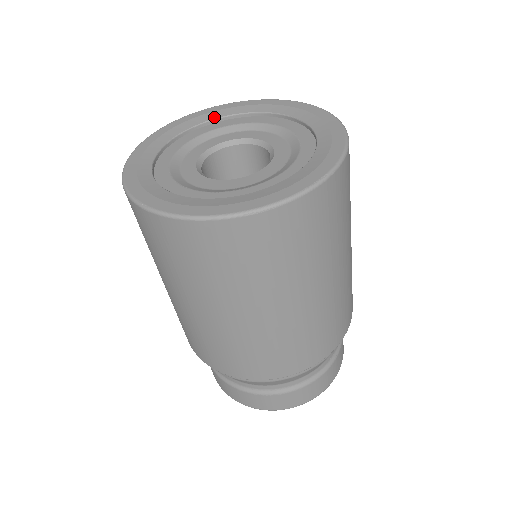
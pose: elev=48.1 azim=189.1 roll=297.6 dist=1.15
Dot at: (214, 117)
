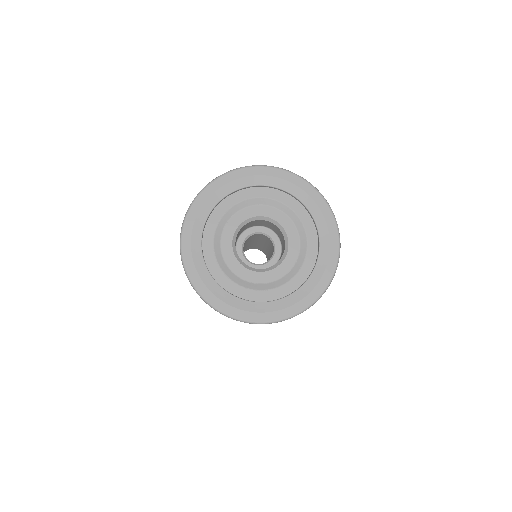
Dot at: (246, 185)
